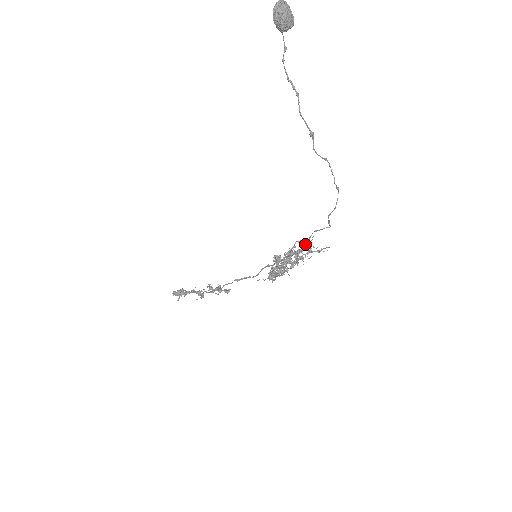
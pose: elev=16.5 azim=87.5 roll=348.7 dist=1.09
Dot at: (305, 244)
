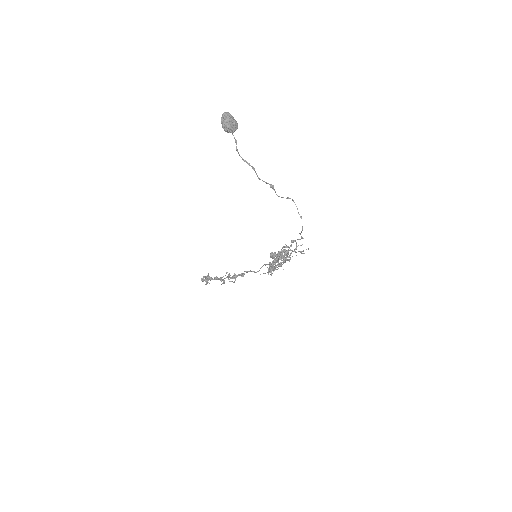
Dot at: occluded
